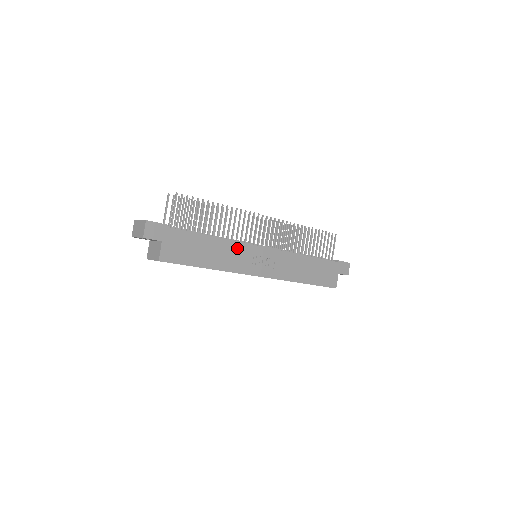
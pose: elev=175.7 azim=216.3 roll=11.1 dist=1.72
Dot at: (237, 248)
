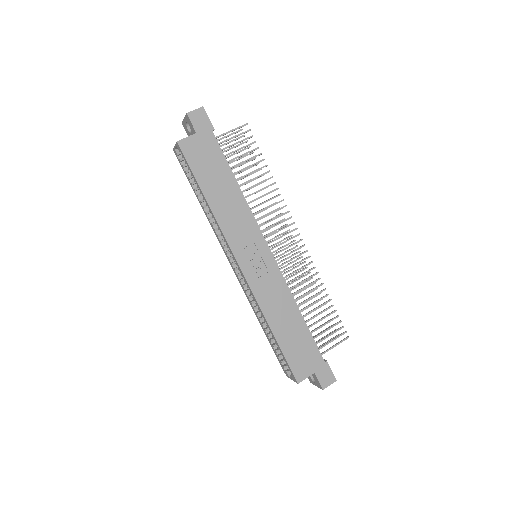
Dot at: (247, 217)
